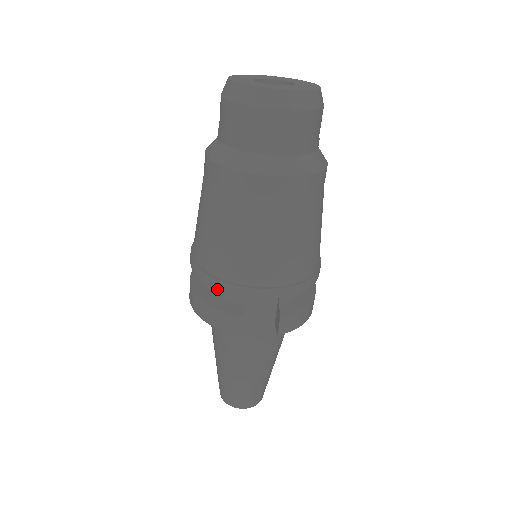
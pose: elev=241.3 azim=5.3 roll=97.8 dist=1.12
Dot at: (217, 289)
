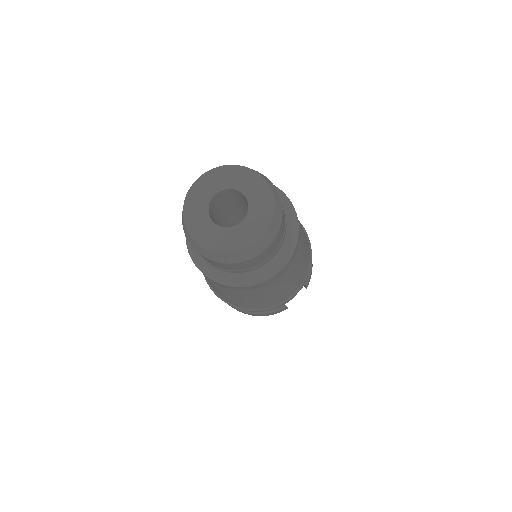
Dot at: occluded
